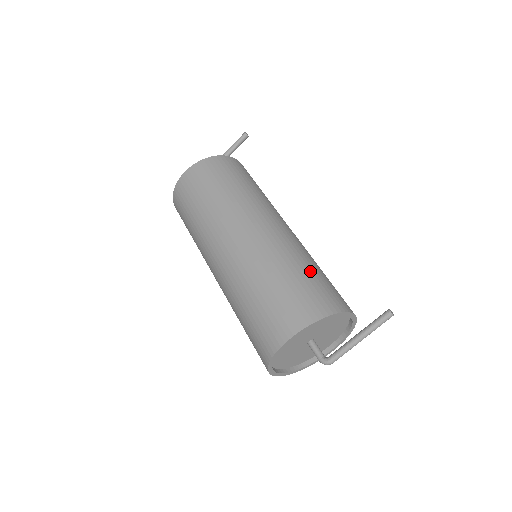
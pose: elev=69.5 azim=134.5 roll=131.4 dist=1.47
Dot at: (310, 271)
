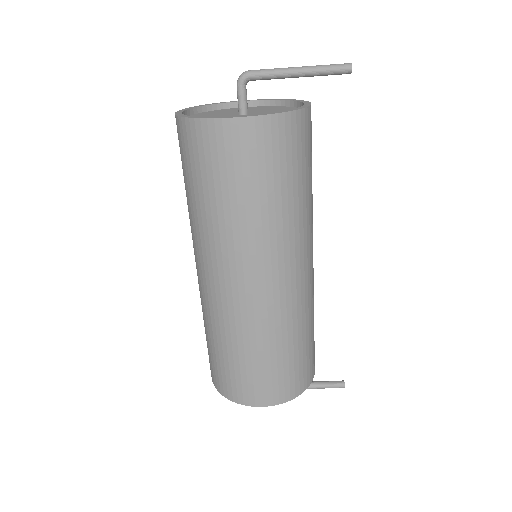
Dot at: (311, 337)
